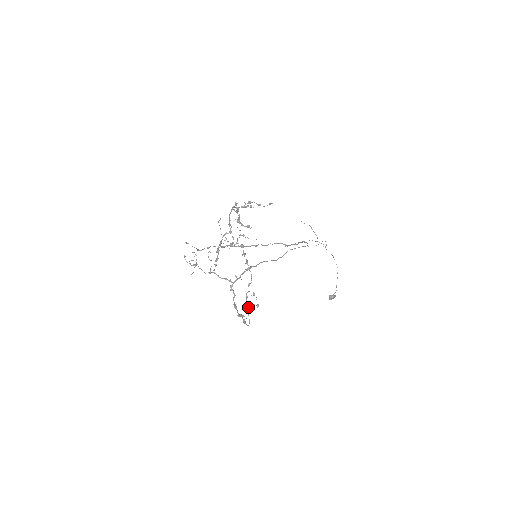
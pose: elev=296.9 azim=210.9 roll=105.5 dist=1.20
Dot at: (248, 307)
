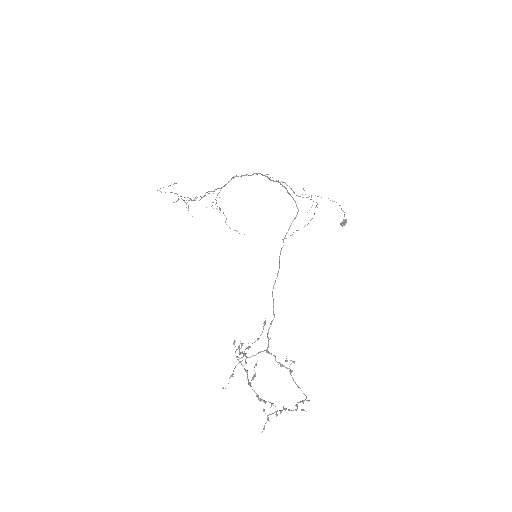
Dot at: occluded
